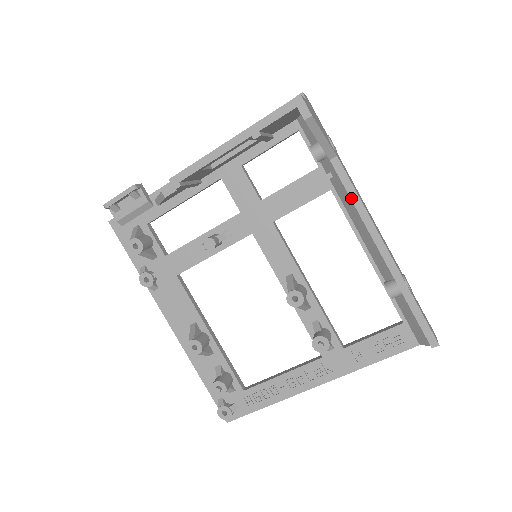
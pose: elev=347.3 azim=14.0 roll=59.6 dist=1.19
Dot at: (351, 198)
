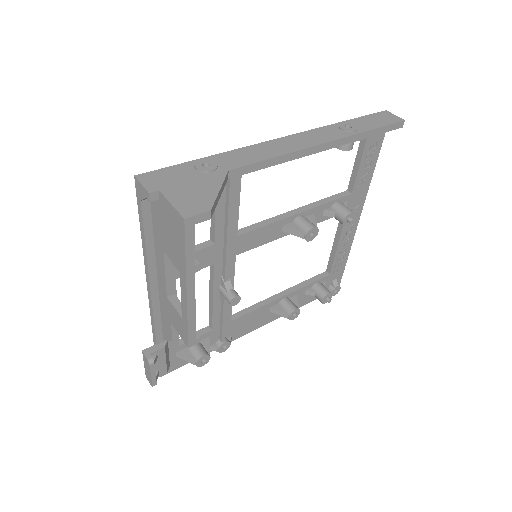
Dot at: occluded
